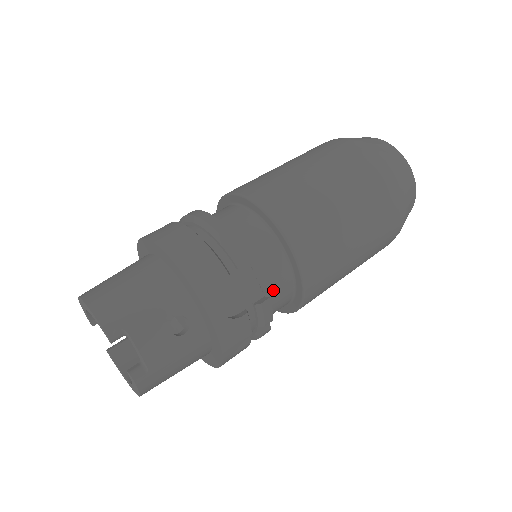
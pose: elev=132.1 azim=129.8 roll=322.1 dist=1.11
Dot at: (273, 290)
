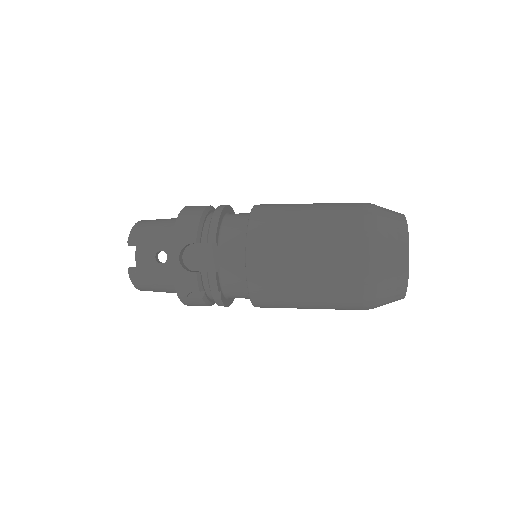
Dot at: (228, 273)
